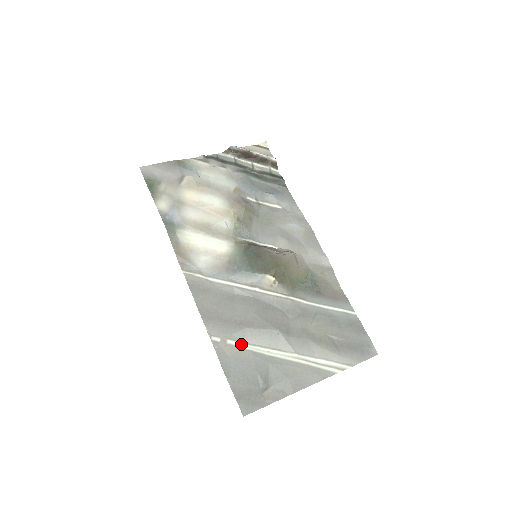
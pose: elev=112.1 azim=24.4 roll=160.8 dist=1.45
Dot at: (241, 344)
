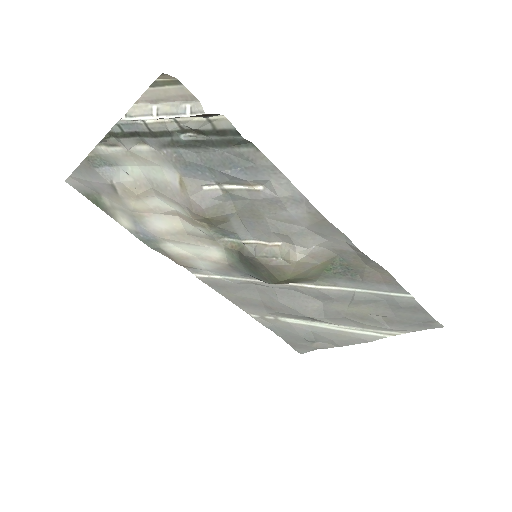
Dot at: (279, 318)
